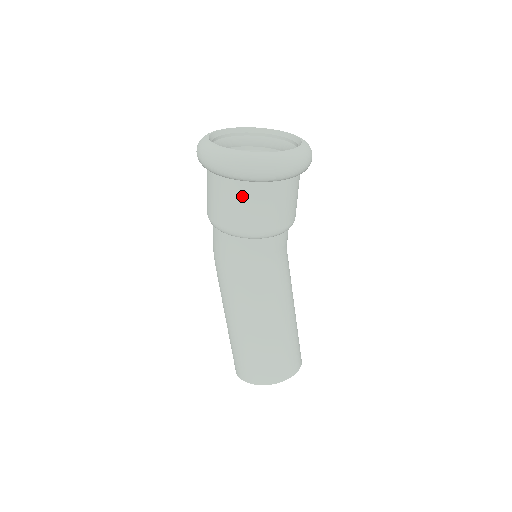
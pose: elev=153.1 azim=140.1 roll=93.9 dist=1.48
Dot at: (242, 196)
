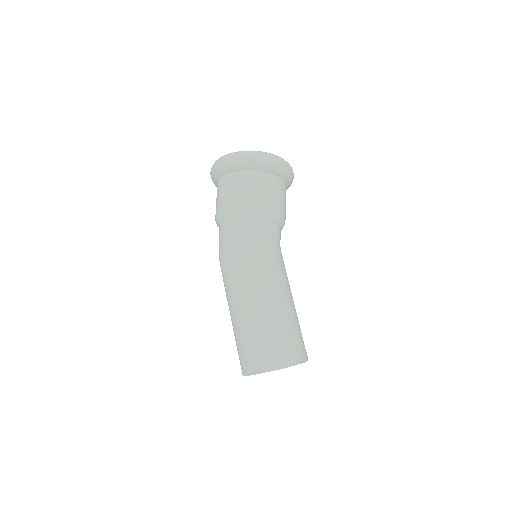
Dot at: (258, 182)
